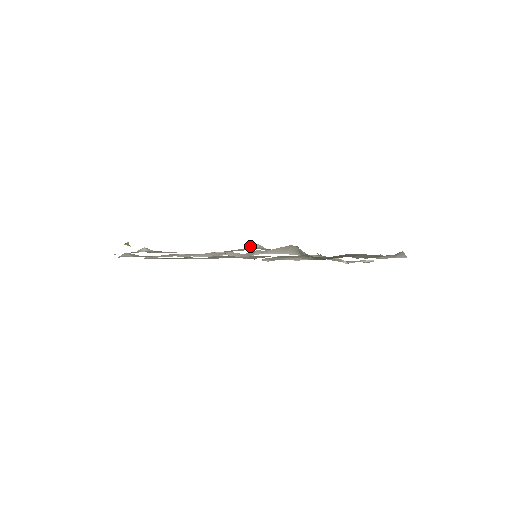
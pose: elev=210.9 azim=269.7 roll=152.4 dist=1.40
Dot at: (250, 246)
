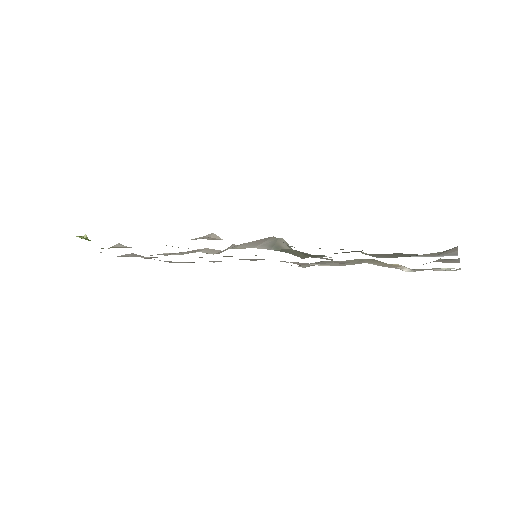
Dot at: occluded
